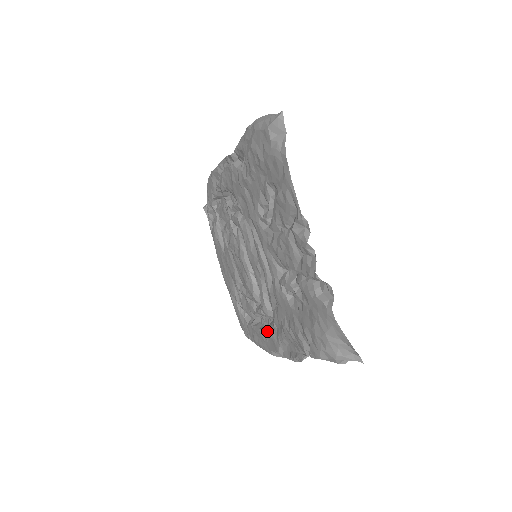
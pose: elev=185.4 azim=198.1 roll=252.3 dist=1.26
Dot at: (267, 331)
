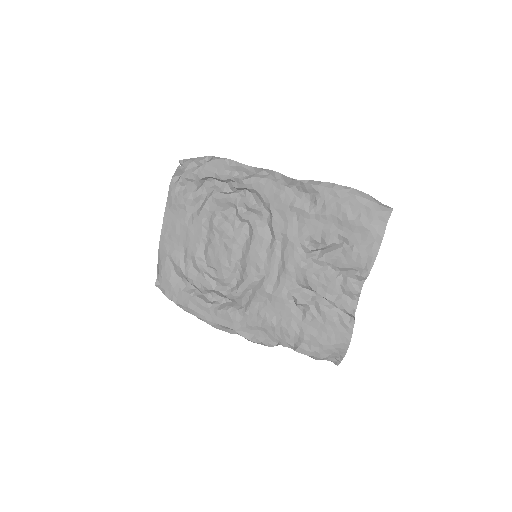
Dot at: (226, 310)
